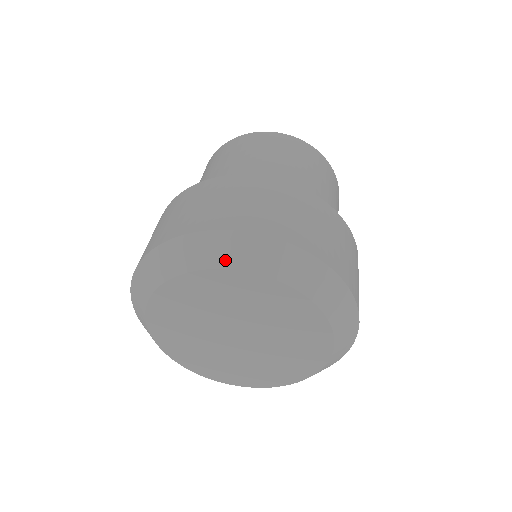
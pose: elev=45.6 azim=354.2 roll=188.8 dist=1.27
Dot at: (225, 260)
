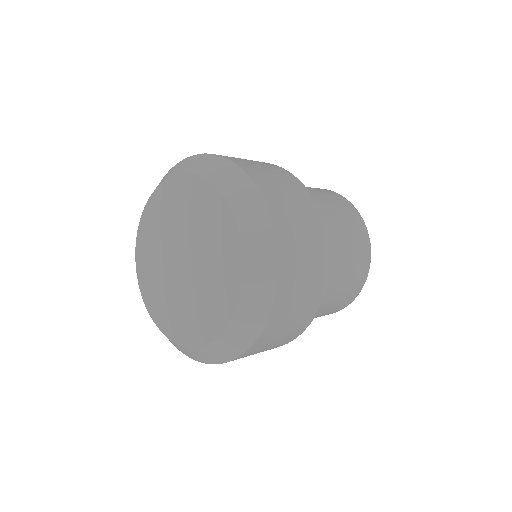
Dot at: (173, 173)
